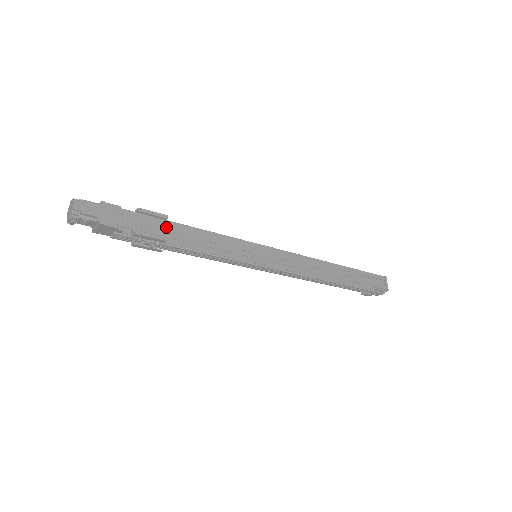
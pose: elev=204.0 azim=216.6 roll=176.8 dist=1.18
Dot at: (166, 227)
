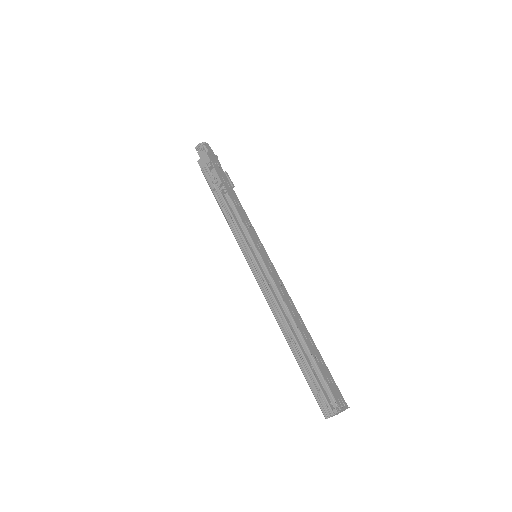
Dot at: (228, 186)
